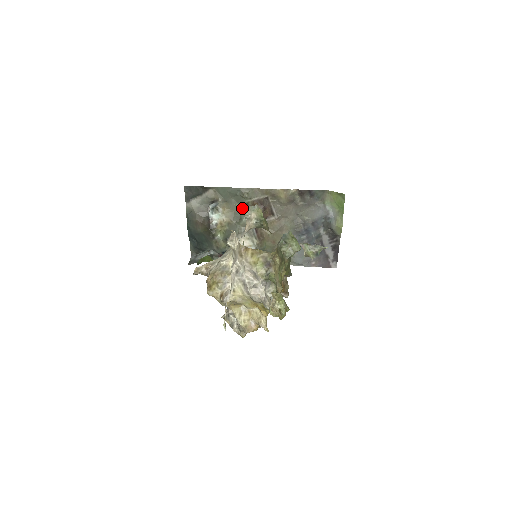
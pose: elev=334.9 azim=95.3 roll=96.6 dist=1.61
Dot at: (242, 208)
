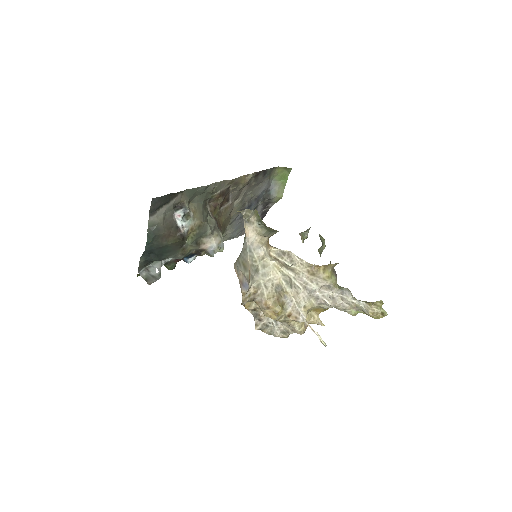
Dot at: (243, 213)
